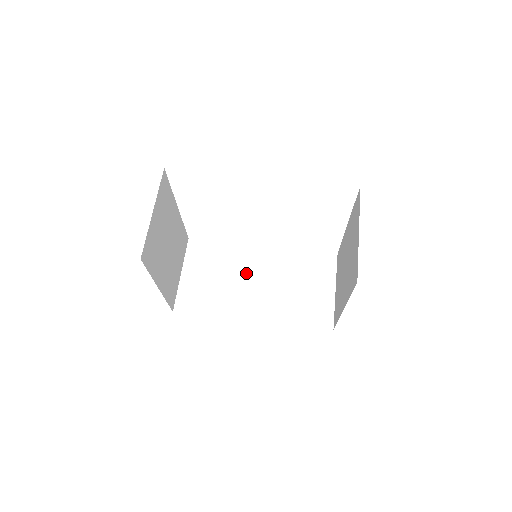
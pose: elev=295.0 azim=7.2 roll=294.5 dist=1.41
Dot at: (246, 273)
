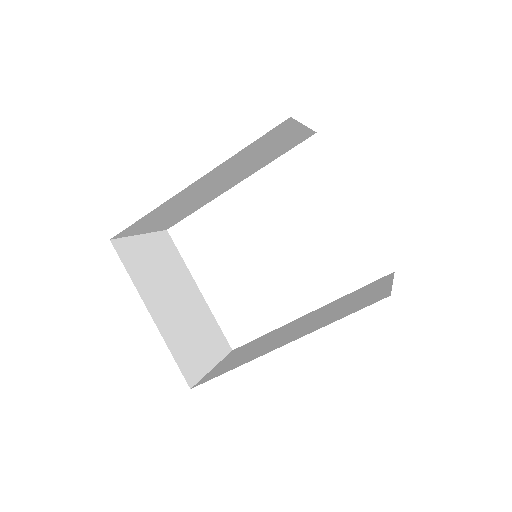
Dot at: (285, 332)
